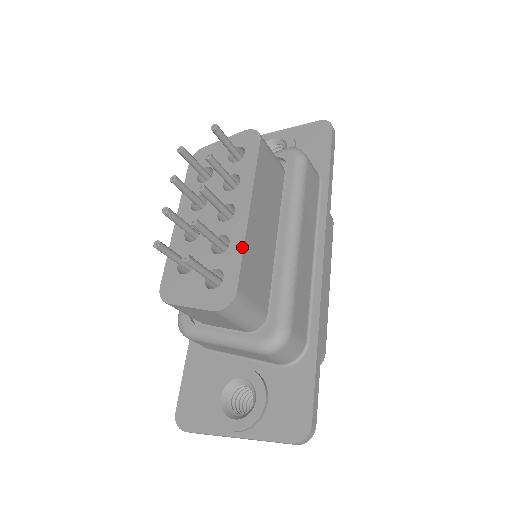
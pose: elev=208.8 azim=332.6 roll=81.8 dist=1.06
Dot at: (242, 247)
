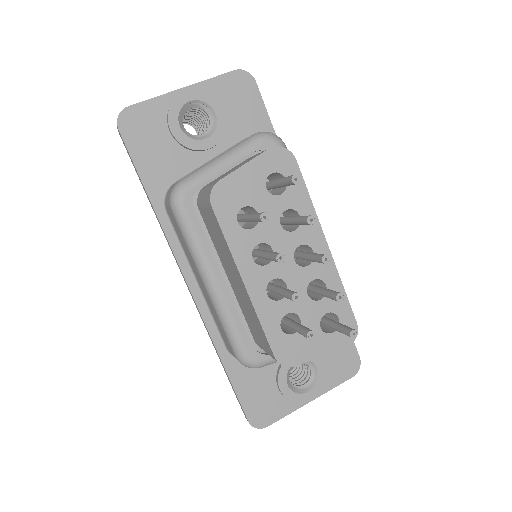
Dot at: (341, 284)
